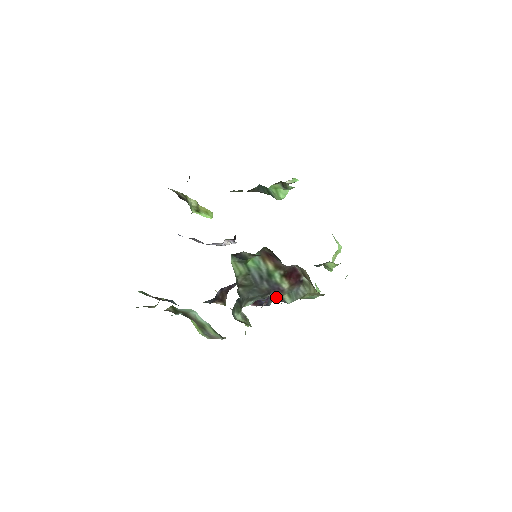
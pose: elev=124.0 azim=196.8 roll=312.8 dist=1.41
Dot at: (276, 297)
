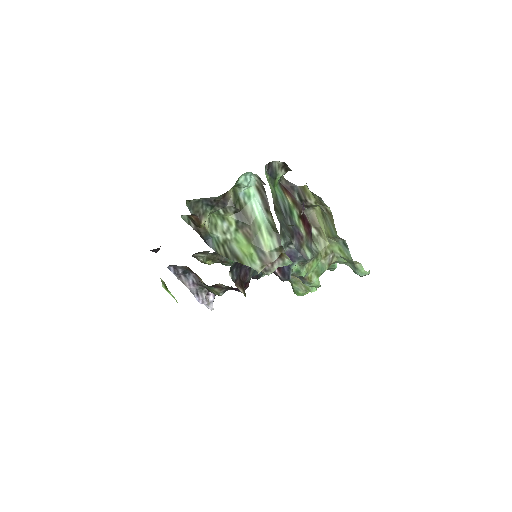
Dot at: (298, 250)
